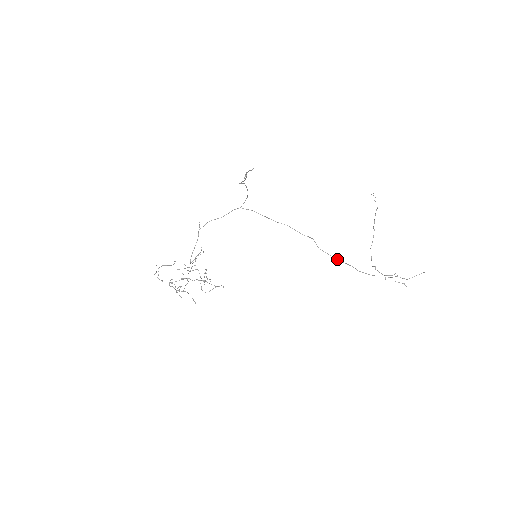
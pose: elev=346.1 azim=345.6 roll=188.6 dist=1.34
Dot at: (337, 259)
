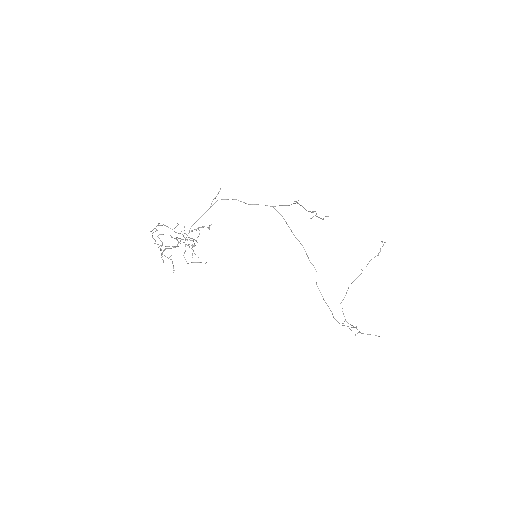
Dot at: occluded
